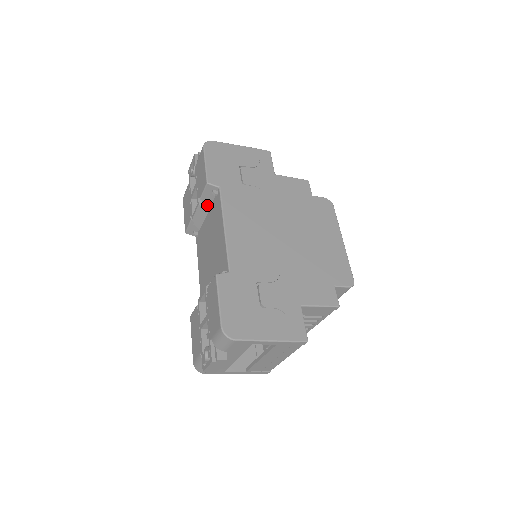
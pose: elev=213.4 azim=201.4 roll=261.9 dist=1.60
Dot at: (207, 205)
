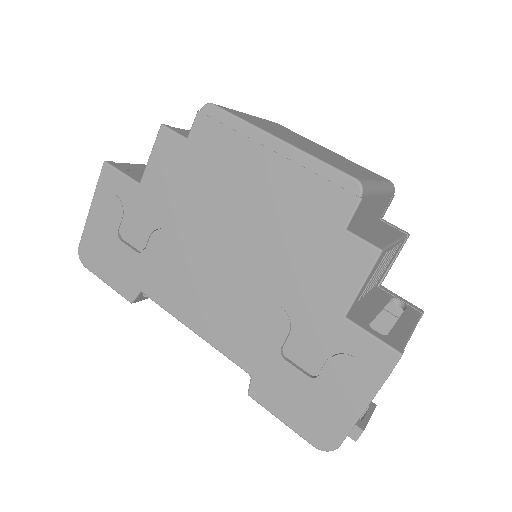
Dot at: occluded
